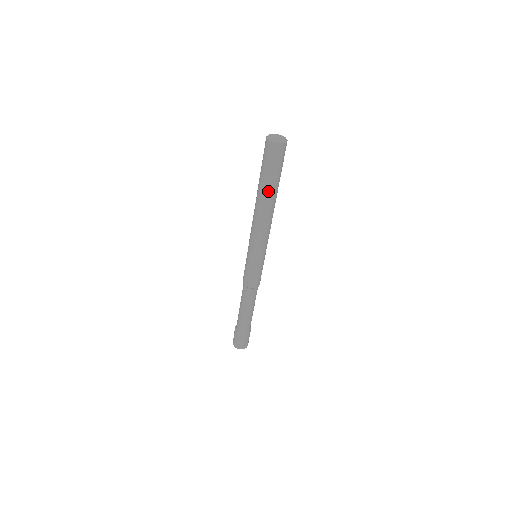
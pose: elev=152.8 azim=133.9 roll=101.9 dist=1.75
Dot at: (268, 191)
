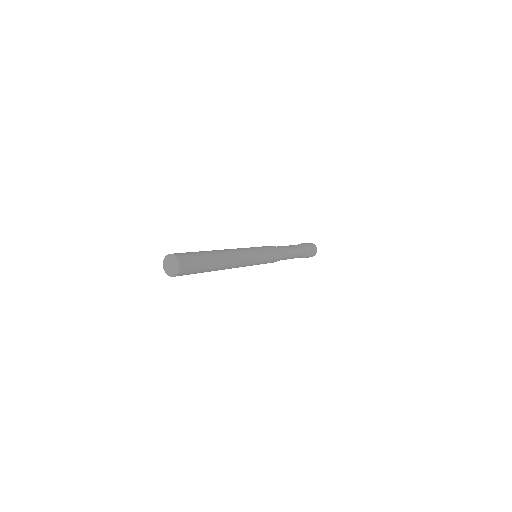
Dot at: (214, 267)
